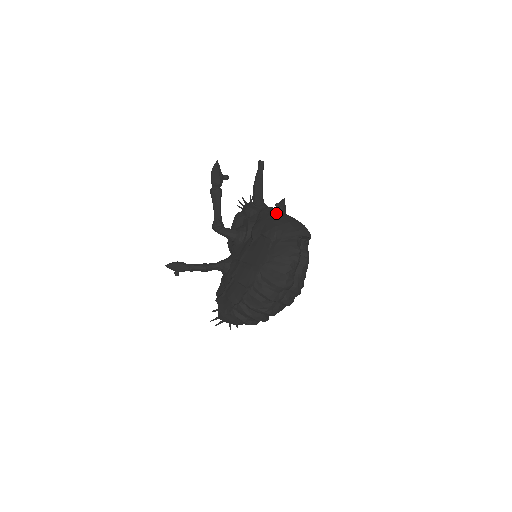
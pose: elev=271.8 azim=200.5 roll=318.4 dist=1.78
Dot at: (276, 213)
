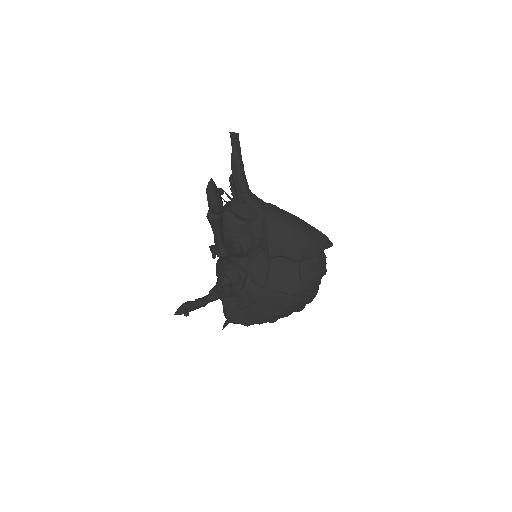
Dot at: (290, 224)
